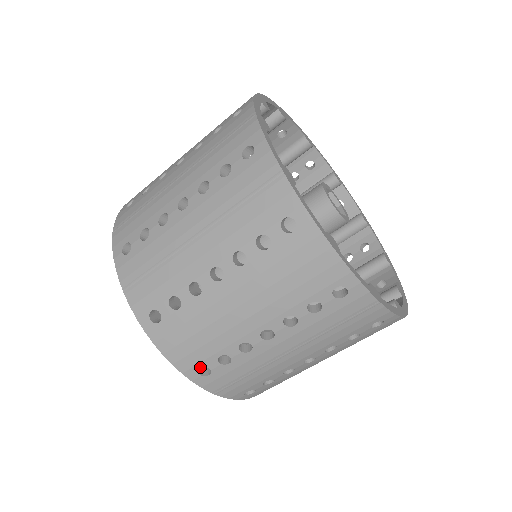
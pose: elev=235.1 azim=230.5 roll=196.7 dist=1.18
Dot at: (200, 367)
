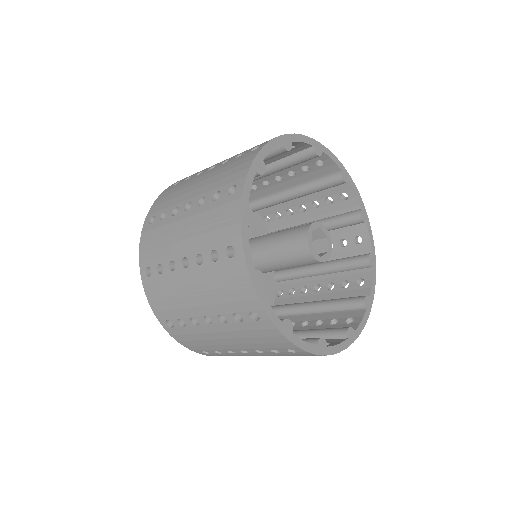
Dot at: occluded
